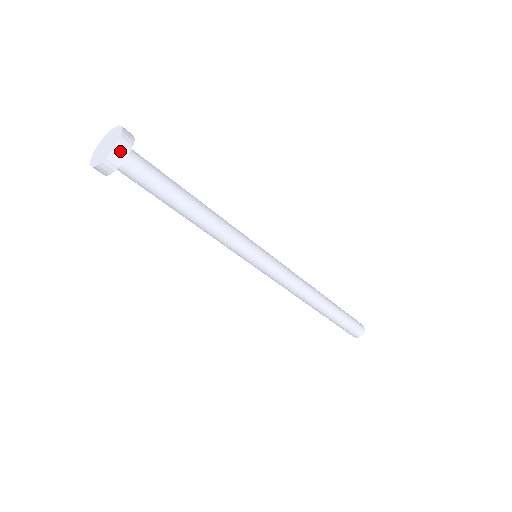
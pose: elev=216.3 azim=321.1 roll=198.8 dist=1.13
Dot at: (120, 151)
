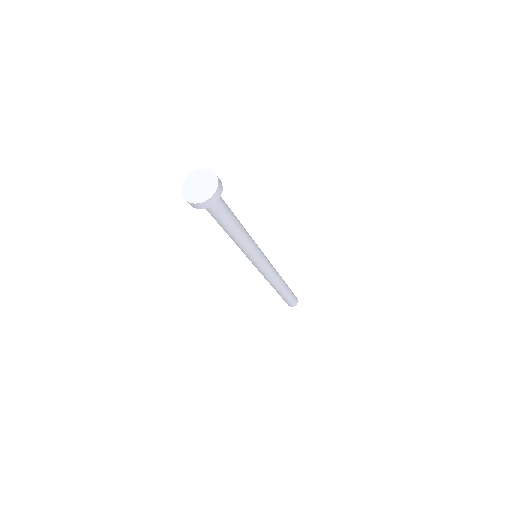
Dot at: (219, 180)
